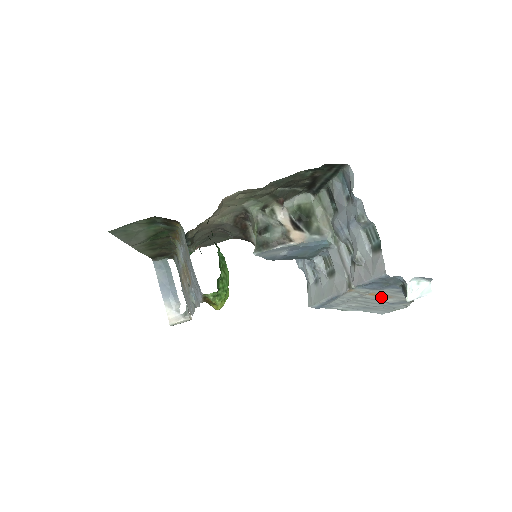
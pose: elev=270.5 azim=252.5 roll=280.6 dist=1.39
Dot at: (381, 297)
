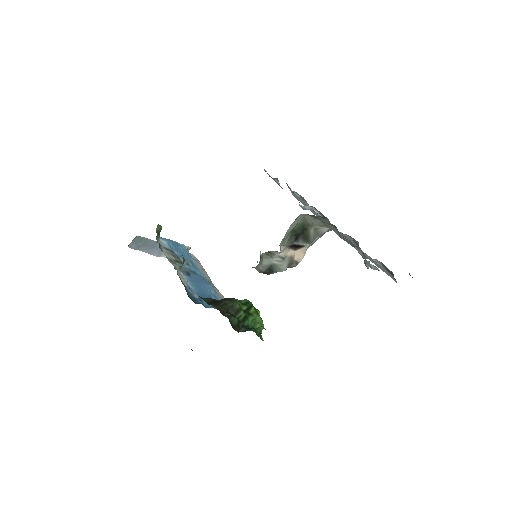
Dot at: occluded
